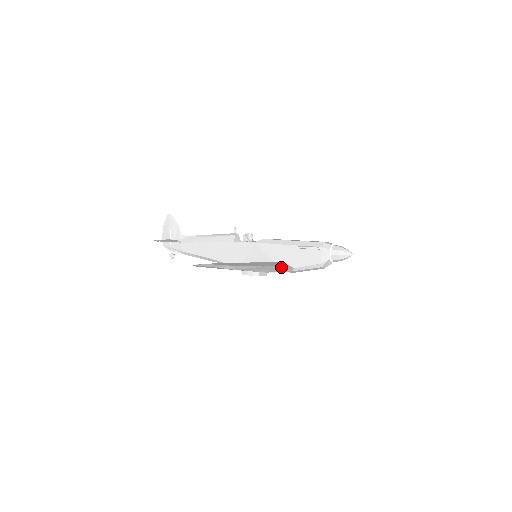
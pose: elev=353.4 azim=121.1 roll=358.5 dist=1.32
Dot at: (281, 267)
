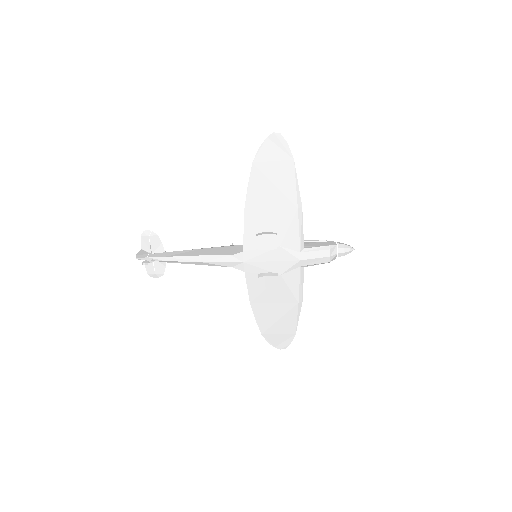
Dot at: (299, 230)
